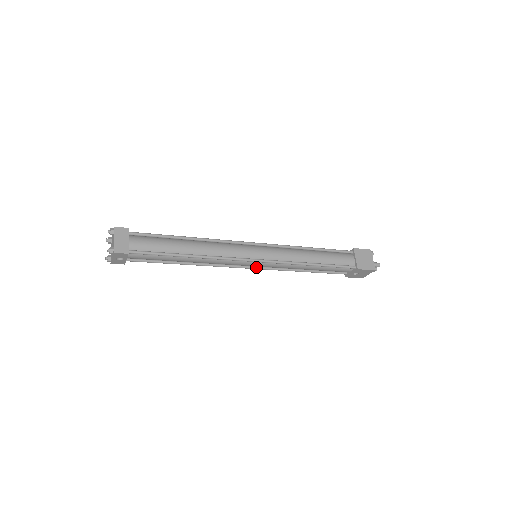
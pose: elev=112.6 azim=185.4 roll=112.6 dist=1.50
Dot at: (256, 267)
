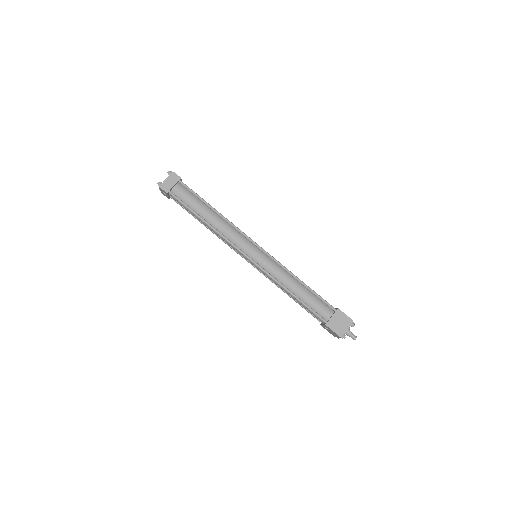
Dot at: occluded
